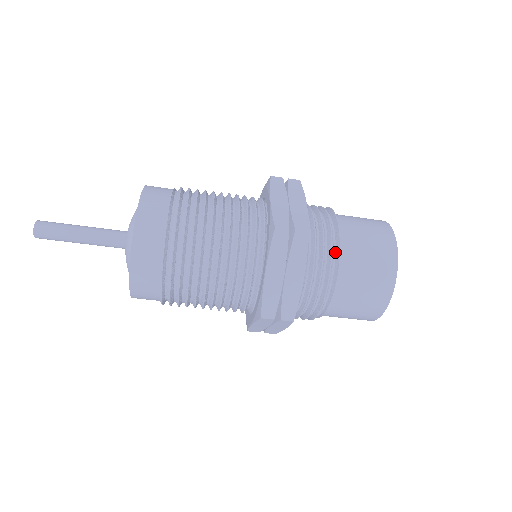
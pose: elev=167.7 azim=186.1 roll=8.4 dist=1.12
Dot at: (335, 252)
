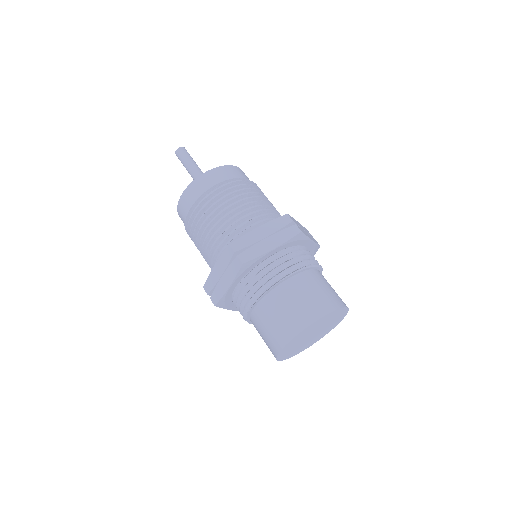
Dot at: (264, 292)
